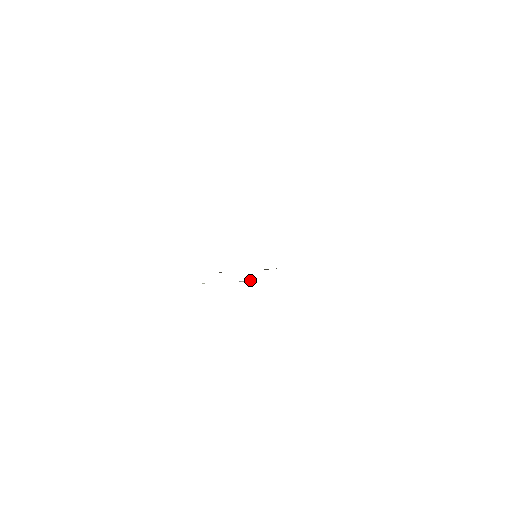
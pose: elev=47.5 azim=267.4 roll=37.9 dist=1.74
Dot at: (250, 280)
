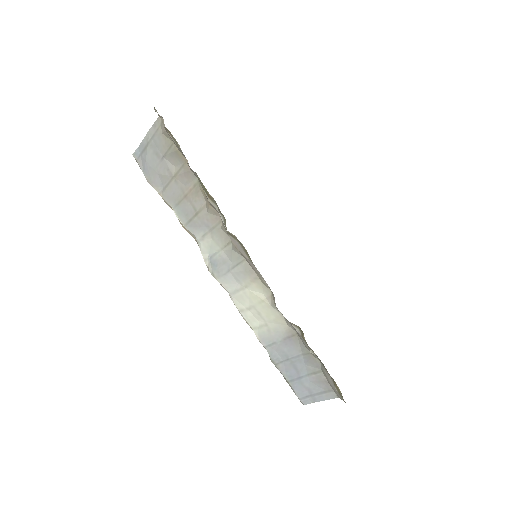
Dot at: (212, 273)
